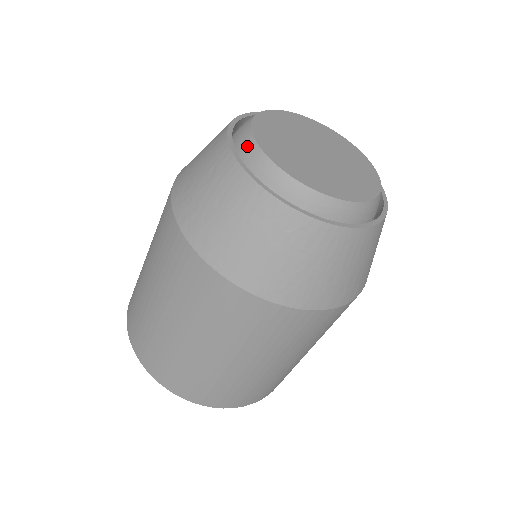
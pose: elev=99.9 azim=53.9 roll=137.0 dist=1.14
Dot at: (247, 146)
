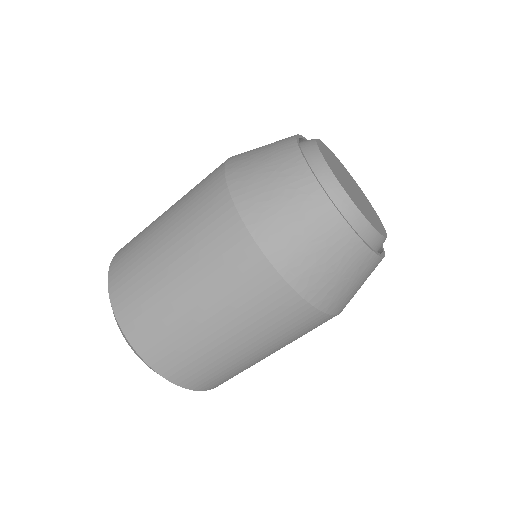
Dot at: (308, 141)
